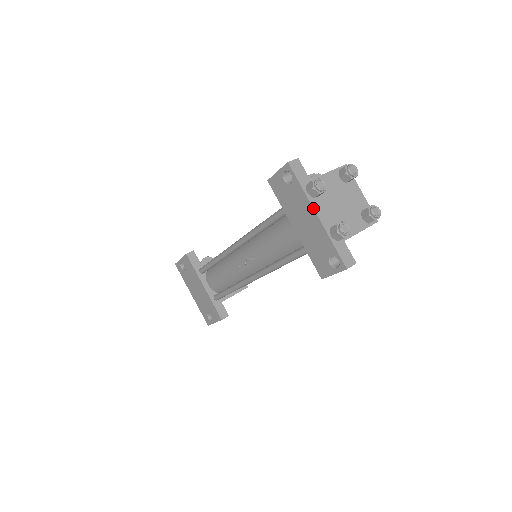
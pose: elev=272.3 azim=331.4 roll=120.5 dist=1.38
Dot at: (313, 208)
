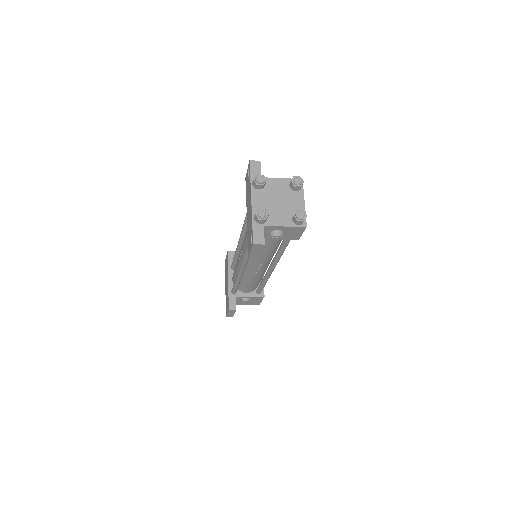
Dot at: (251, 195)
